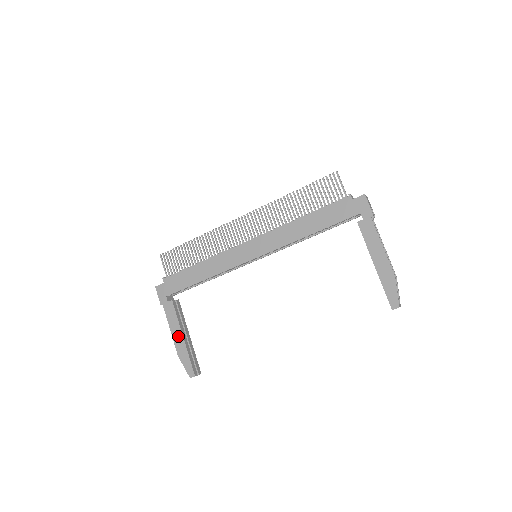
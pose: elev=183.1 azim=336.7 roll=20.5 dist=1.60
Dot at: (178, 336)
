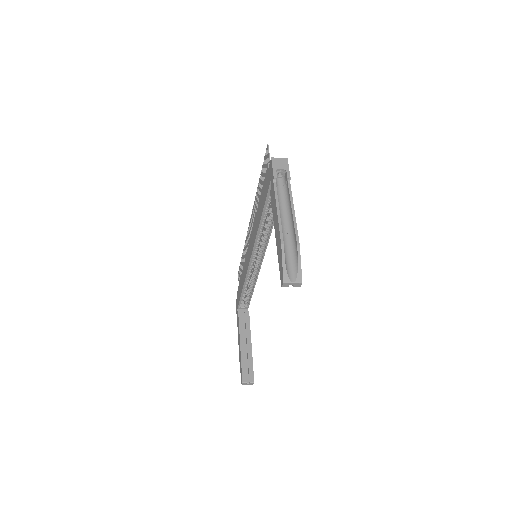
Dot at: (239, 345)
